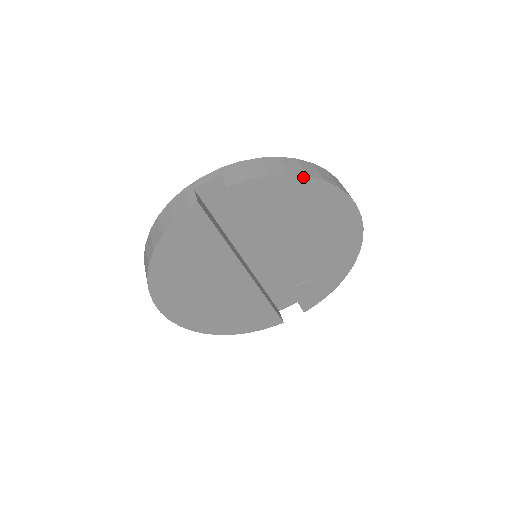
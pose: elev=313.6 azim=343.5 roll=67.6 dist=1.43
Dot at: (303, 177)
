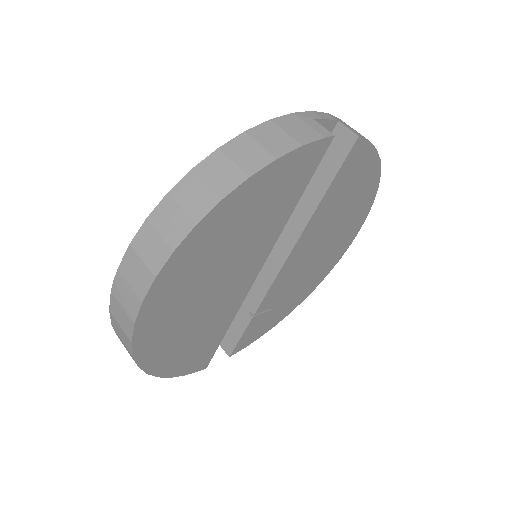
Dot at: (379, 172)
